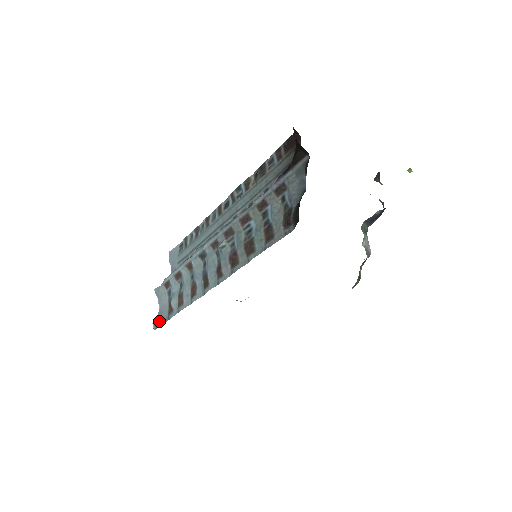
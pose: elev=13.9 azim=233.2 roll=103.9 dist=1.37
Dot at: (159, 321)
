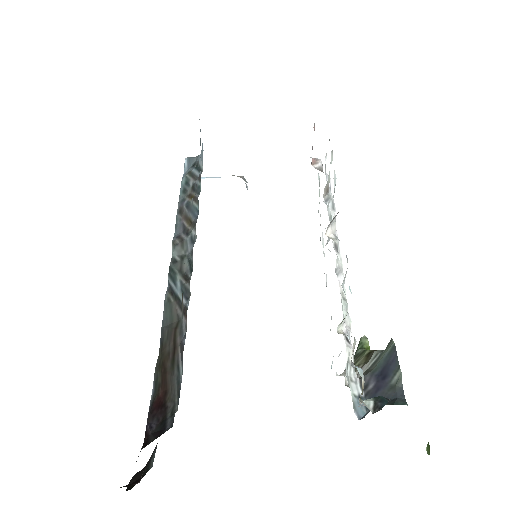
Dot at: occluded
